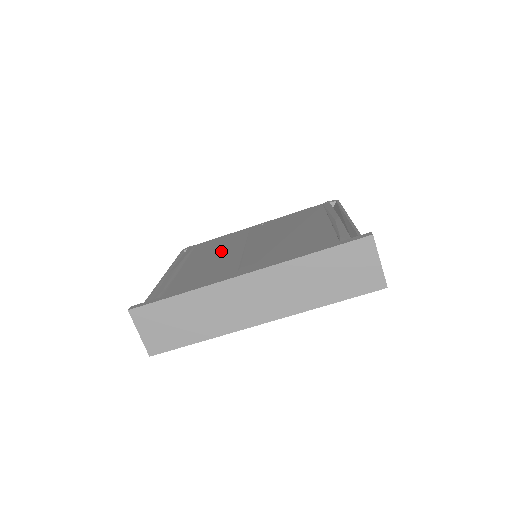
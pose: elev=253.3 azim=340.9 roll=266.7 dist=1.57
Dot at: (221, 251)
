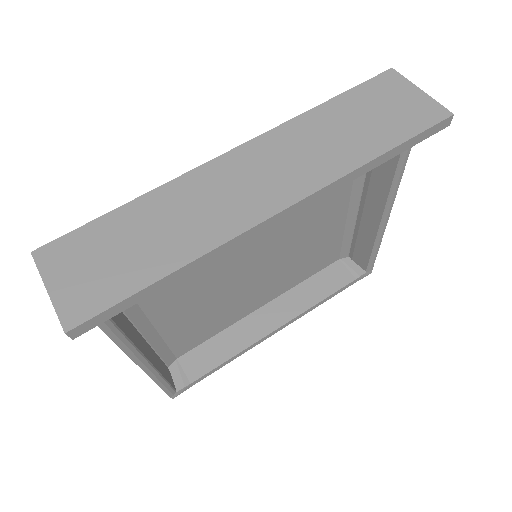
Dot at: occluded
